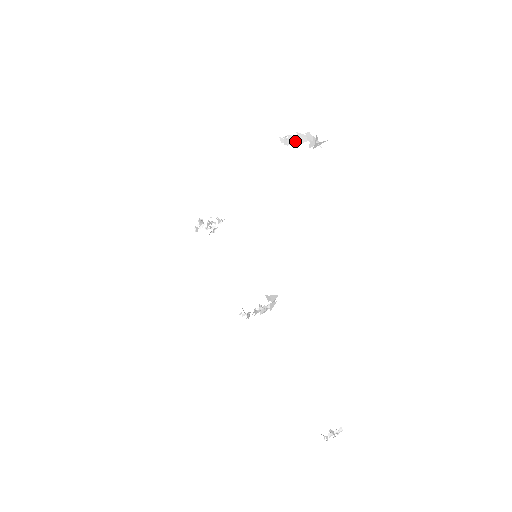
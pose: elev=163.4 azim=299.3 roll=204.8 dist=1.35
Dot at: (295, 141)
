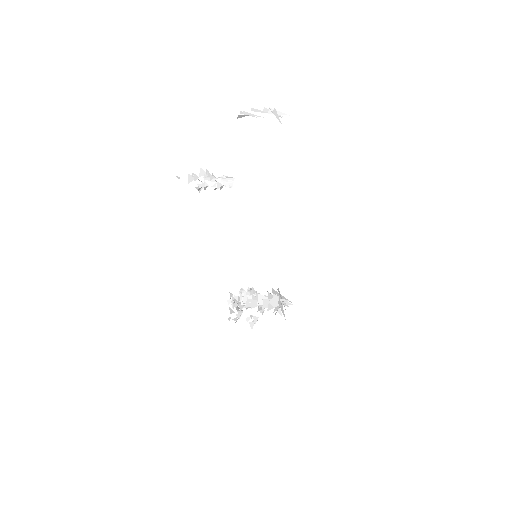
Dot at: occluded
